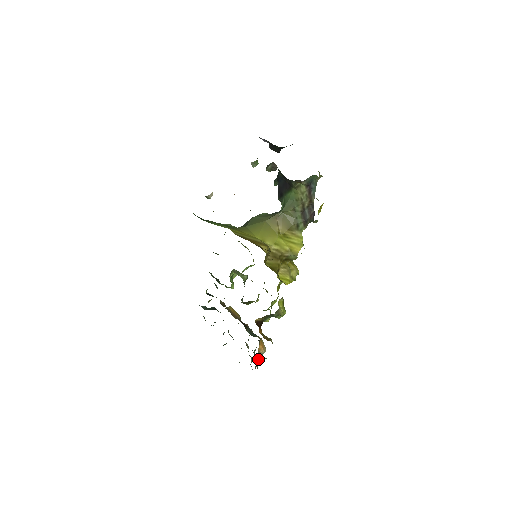
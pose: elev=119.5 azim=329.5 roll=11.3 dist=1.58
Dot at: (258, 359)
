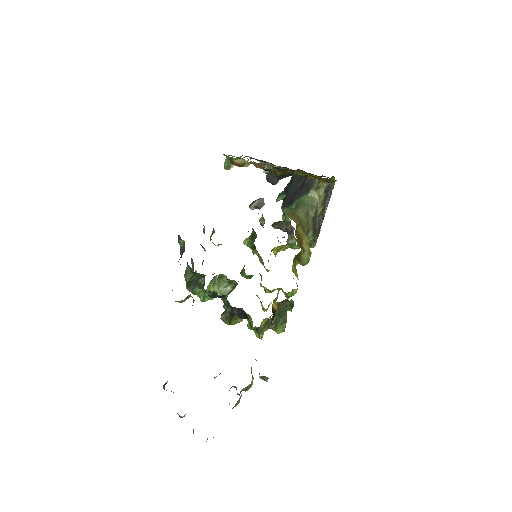
Dot at: (241, 395)
